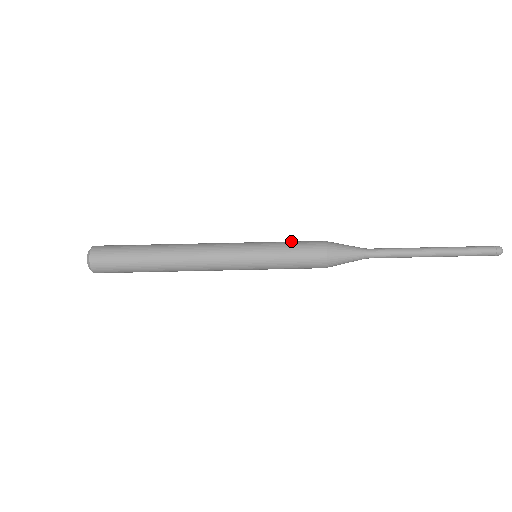
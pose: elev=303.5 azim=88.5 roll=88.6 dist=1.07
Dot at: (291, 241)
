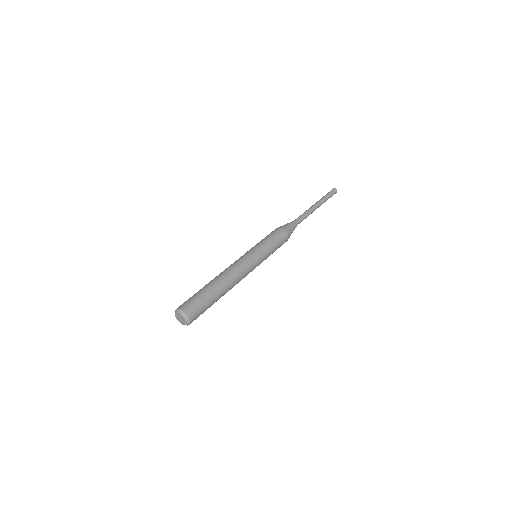
Dot at: occluded
